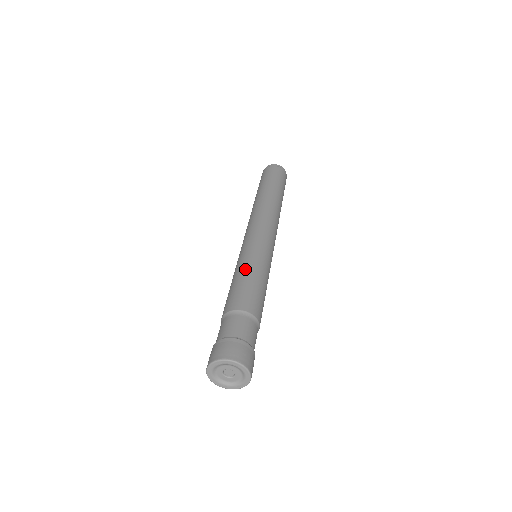
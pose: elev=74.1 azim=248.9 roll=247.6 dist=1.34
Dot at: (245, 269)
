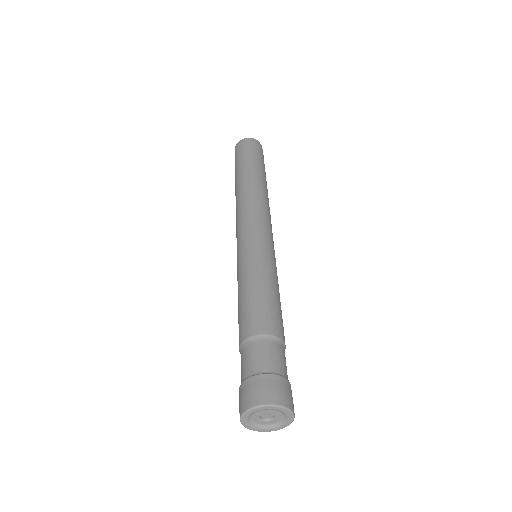
Dot at: (245, 281)
